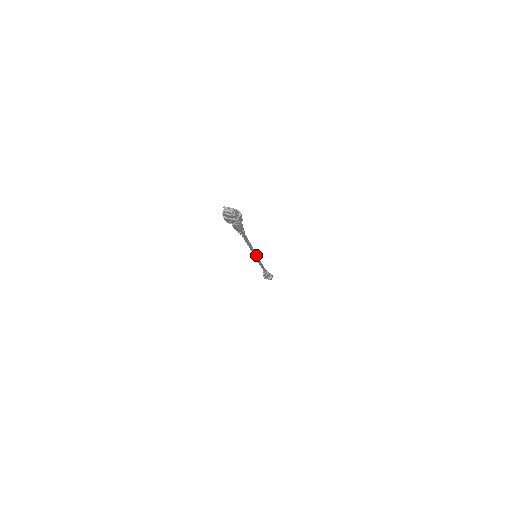
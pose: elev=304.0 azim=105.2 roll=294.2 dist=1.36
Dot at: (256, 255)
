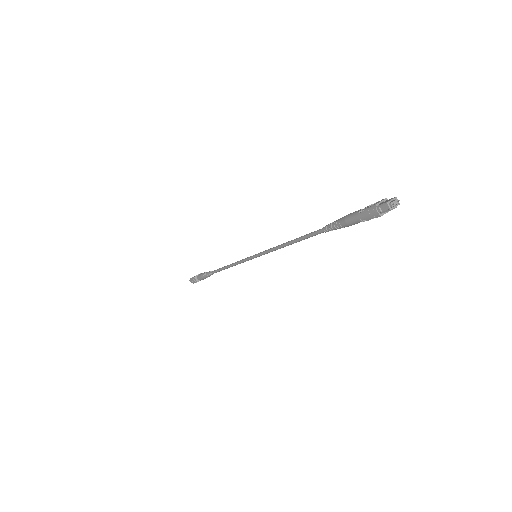
Dot at: (261, 254)
